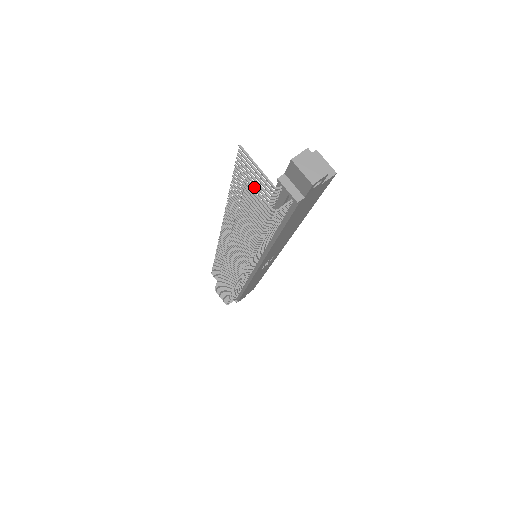
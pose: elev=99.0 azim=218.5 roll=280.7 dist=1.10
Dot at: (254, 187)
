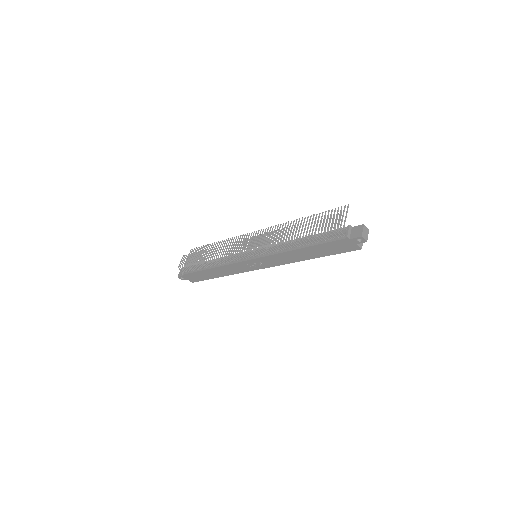
Dot at: occluded
